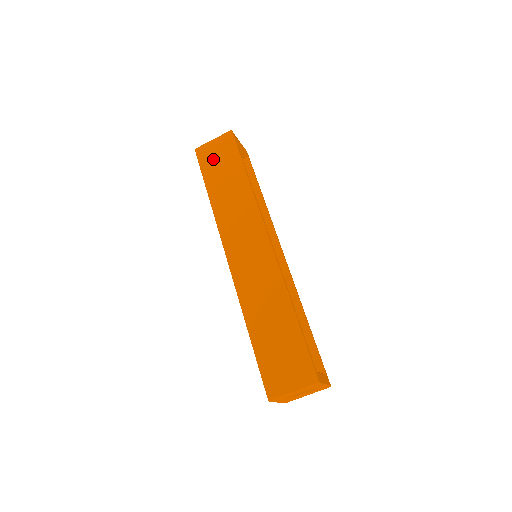
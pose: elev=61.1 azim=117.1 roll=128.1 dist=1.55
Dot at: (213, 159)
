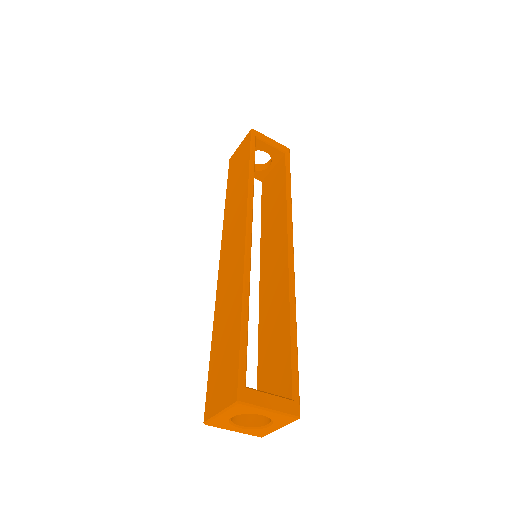
Dot at: (236, 163)
